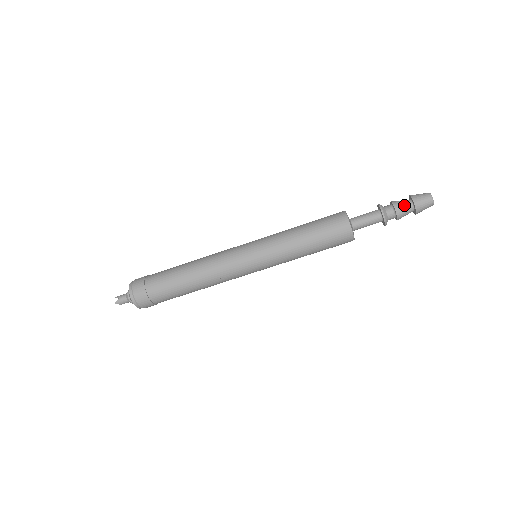
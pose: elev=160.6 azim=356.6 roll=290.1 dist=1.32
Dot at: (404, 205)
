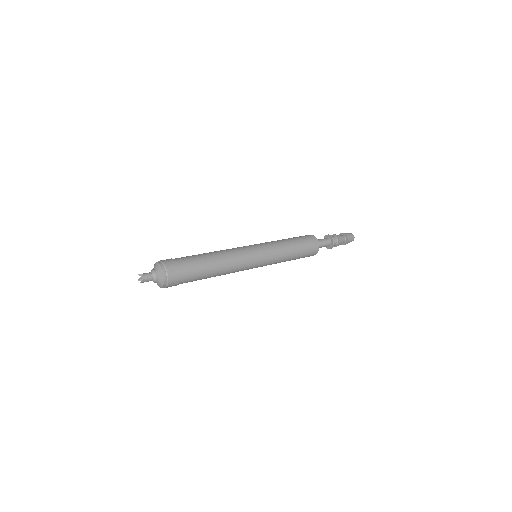
Dot at: (342, 242)
